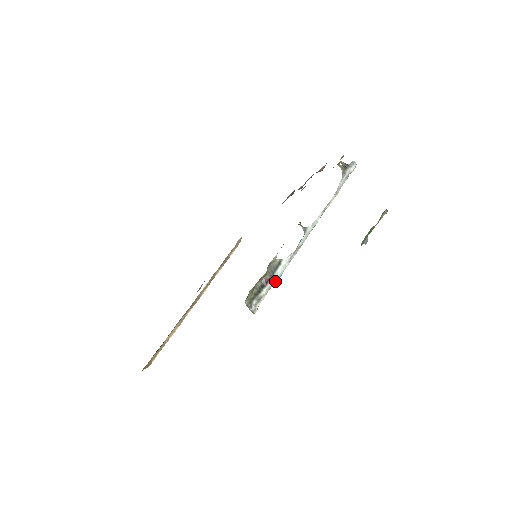
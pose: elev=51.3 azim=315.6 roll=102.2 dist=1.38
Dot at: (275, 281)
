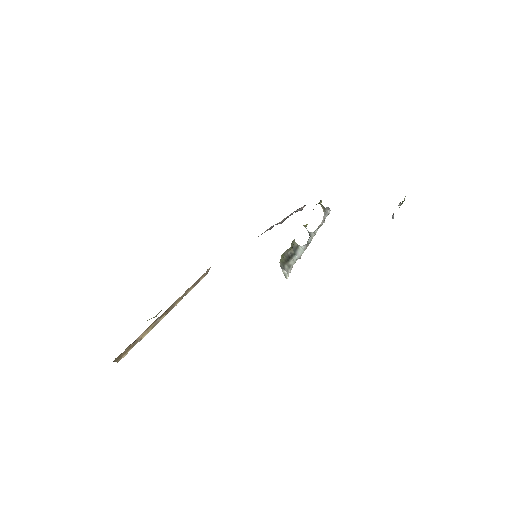
Dot at: occluded
